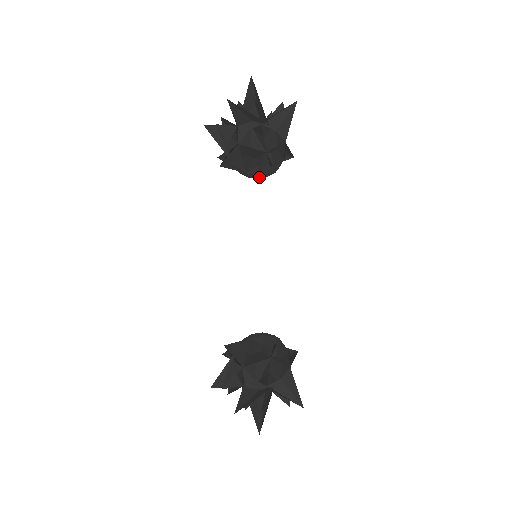
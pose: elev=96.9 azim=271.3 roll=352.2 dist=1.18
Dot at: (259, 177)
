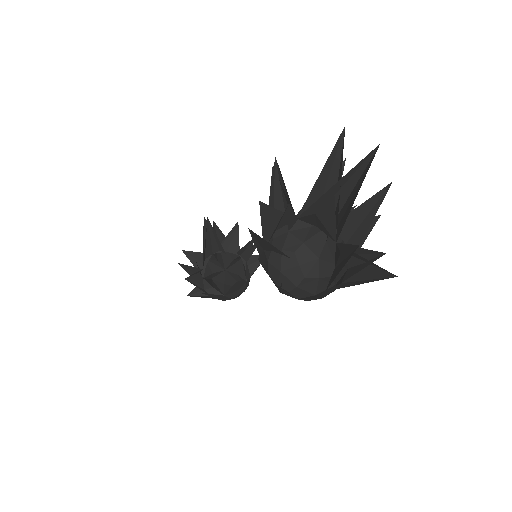
Dot at: (298, 247)
